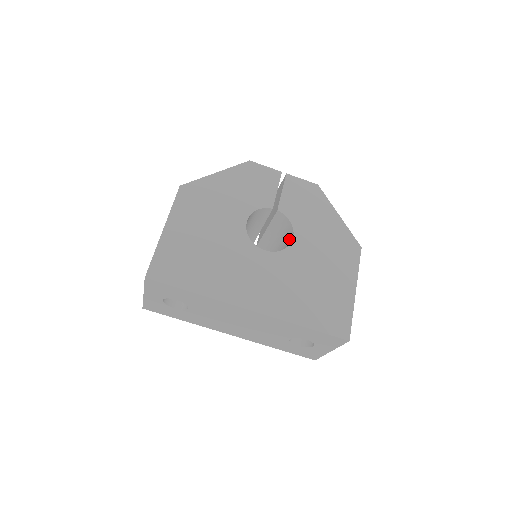
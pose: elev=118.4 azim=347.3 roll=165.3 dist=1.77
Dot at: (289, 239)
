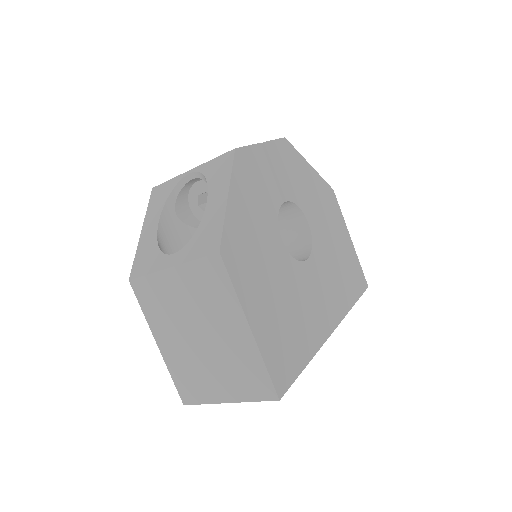
Dot at: (293, 223)
